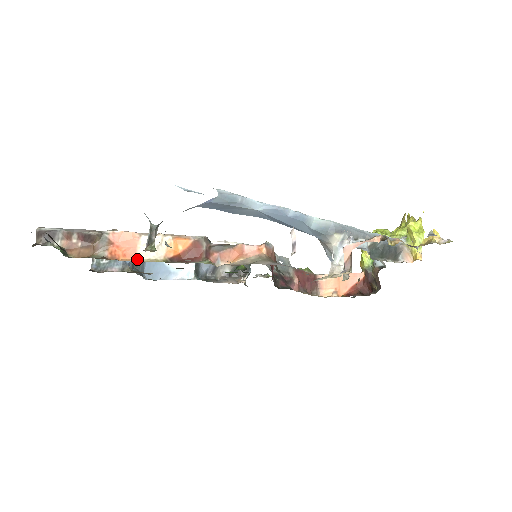
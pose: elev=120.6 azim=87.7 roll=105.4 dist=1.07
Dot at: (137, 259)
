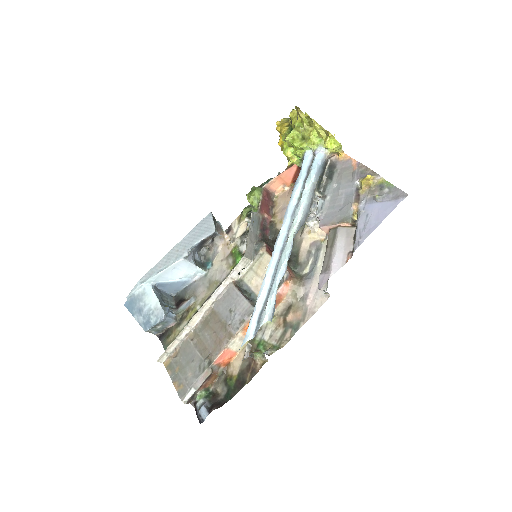
Dot at: (237, 352)
